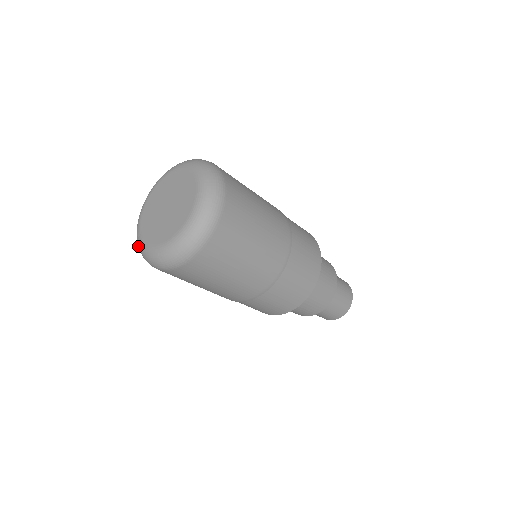
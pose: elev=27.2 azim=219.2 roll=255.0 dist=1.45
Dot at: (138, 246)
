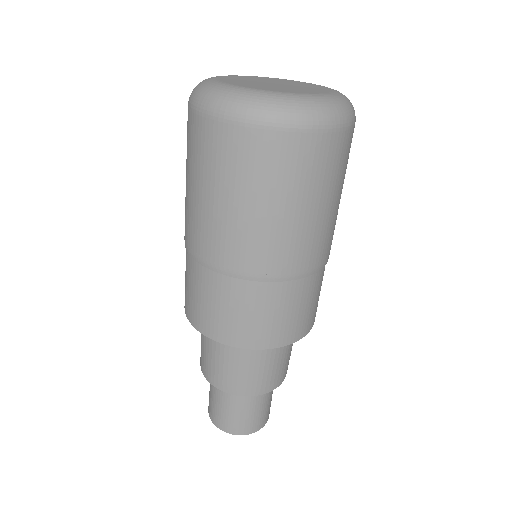
Dot at: (198, 84)
